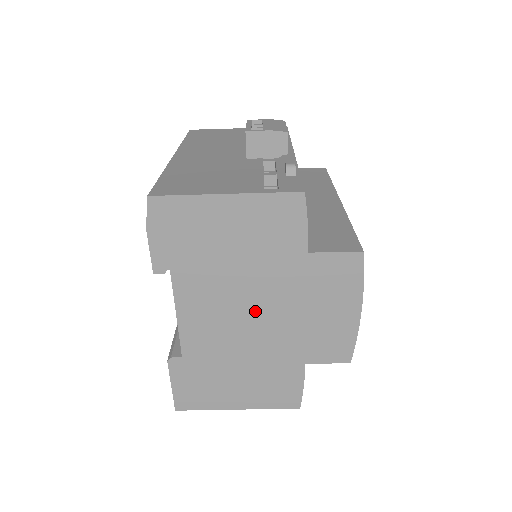
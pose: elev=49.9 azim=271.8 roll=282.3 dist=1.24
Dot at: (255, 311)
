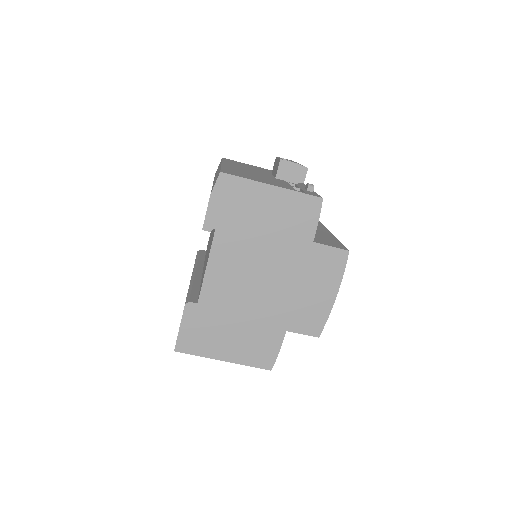
Dot at: (264, 278)
